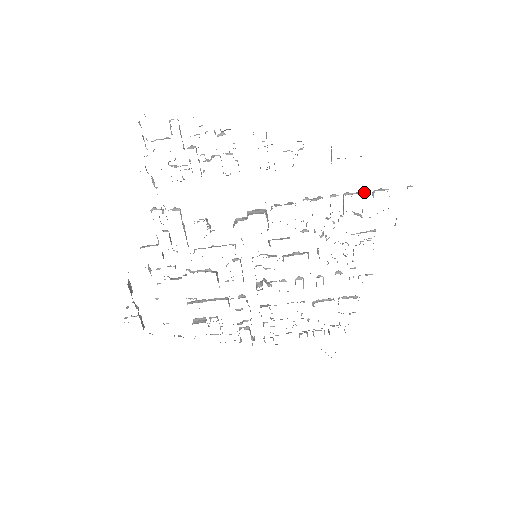
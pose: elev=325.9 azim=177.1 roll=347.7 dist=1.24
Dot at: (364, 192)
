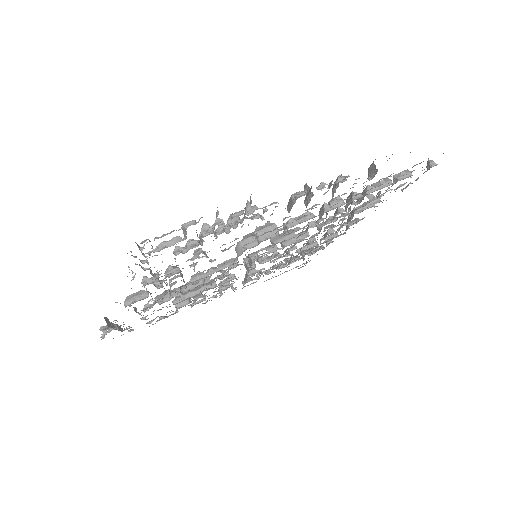
Dot at: (388, 184)
